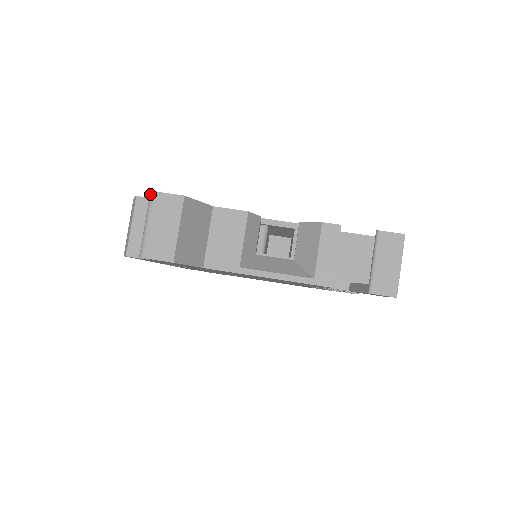
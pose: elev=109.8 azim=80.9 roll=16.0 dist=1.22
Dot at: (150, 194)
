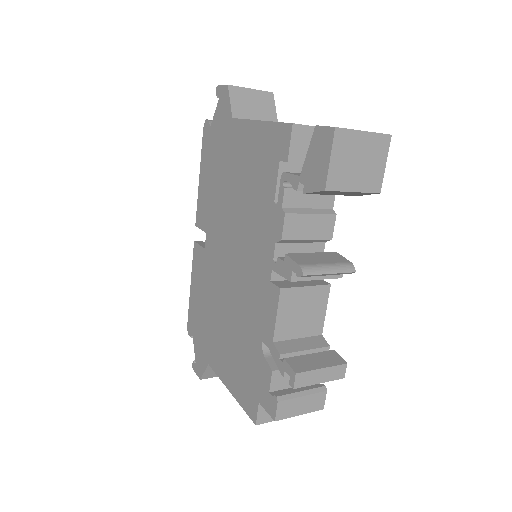
Dot at: occluded
